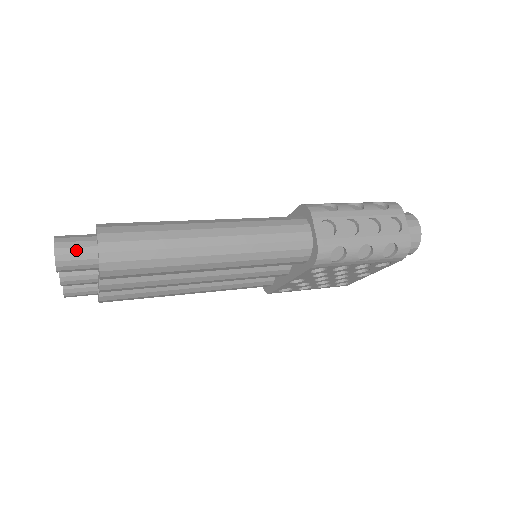
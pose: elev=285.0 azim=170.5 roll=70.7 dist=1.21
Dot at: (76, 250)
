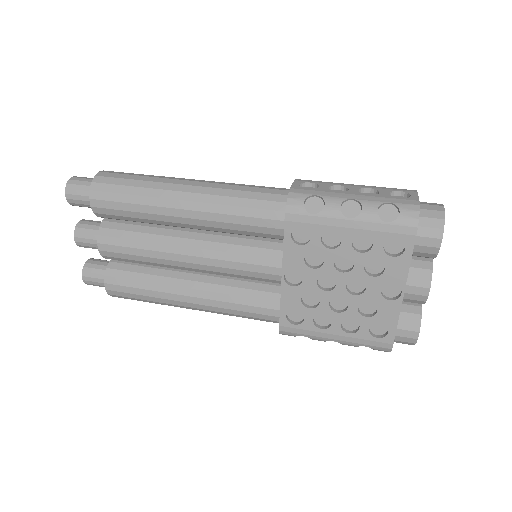
Dot at: (84, 180)
